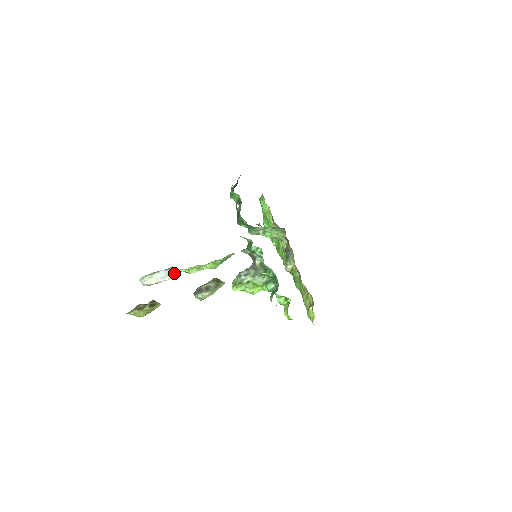
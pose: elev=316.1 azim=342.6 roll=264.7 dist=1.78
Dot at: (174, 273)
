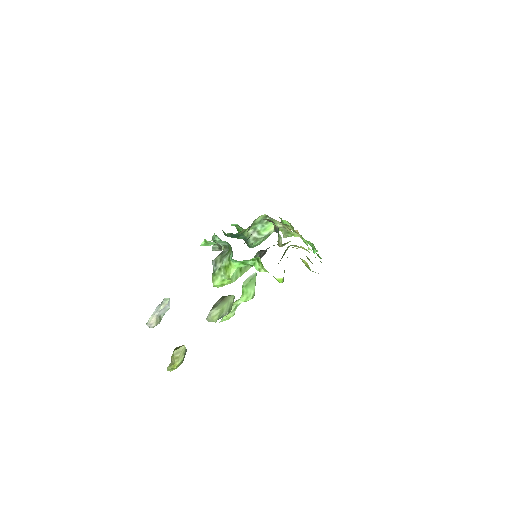
Dot at: (166, 302)
